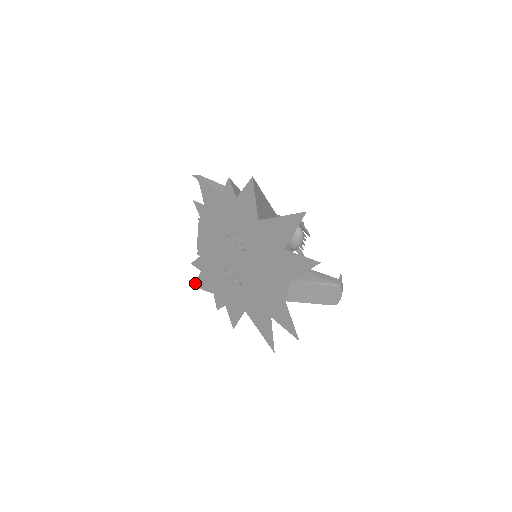
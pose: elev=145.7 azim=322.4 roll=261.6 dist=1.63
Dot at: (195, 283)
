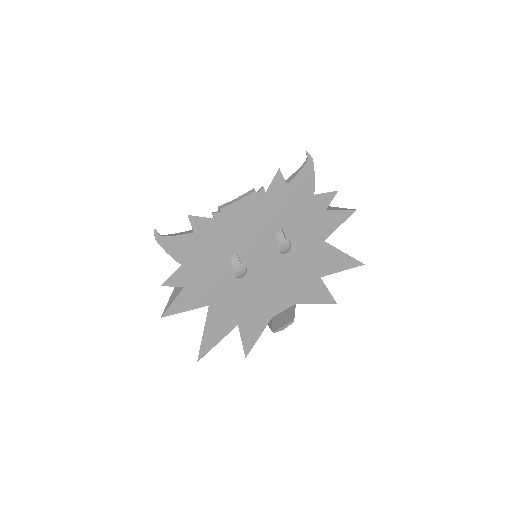
Dot at: (163, 238)
